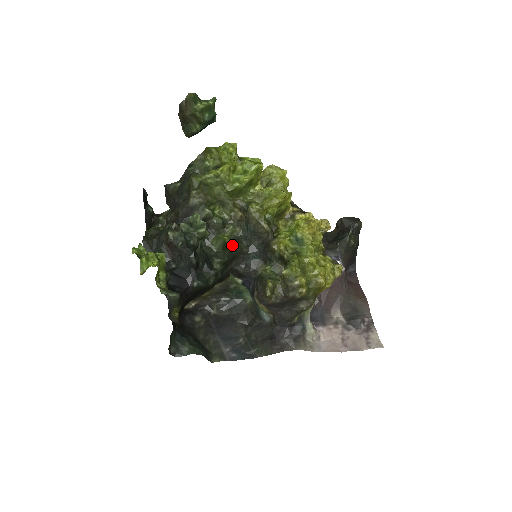
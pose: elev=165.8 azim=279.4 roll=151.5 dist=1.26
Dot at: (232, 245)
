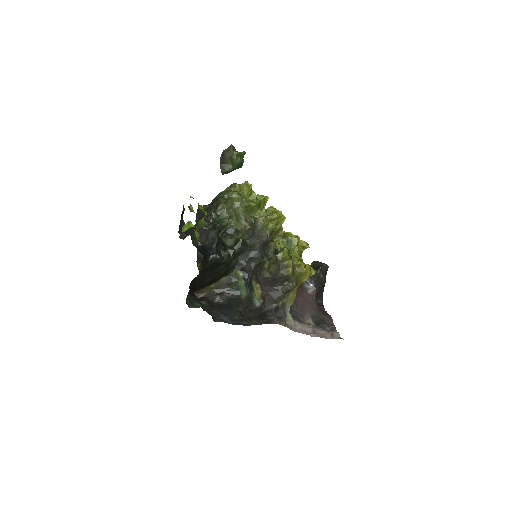
Dot at: (242, 240)
